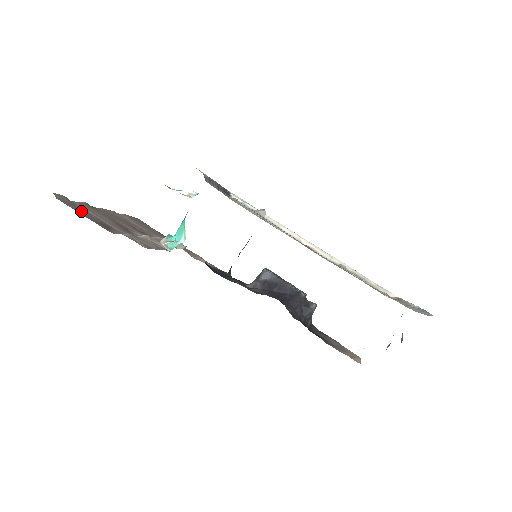
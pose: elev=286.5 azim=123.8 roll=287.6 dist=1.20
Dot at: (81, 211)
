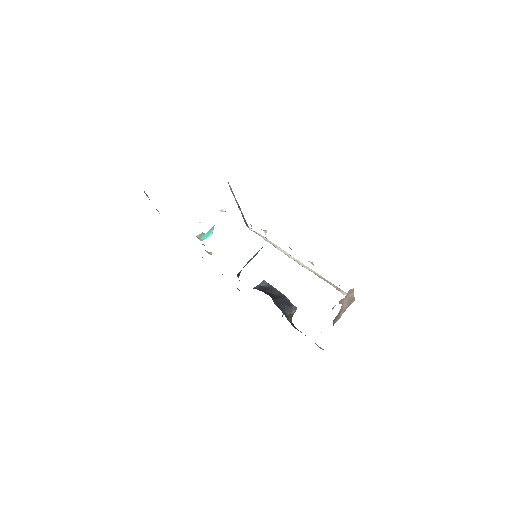
Dot at: occluded
